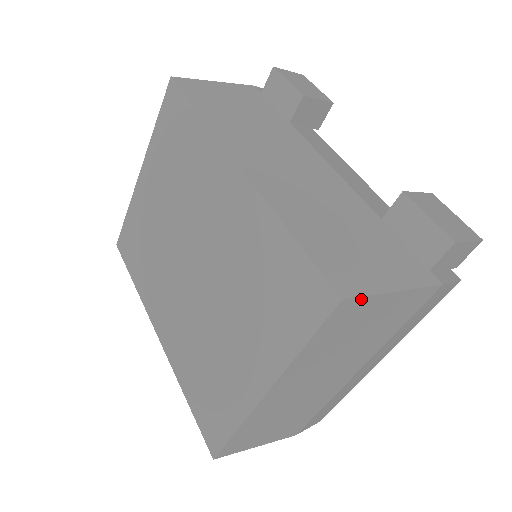
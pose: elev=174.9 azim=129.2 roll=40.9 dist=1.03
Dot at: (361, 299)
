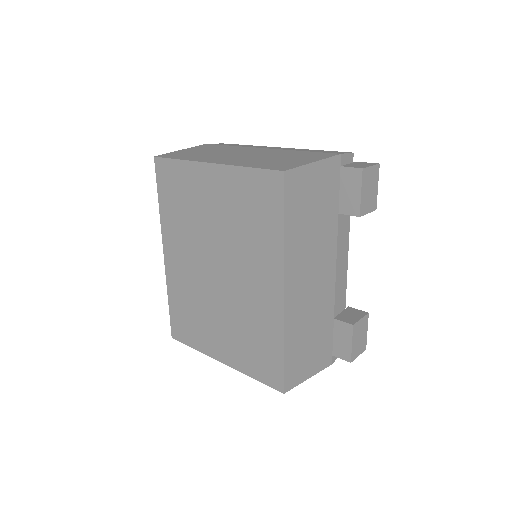
Dot at: (292, 387)
